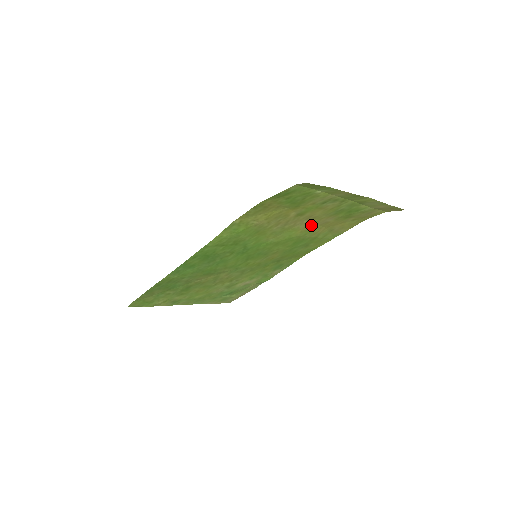
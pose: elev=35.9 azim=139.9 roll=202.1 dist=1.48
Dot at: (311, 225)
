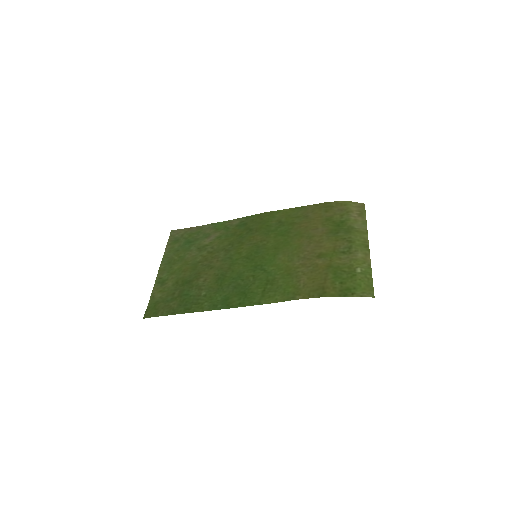
Dot at: (308, 237)
